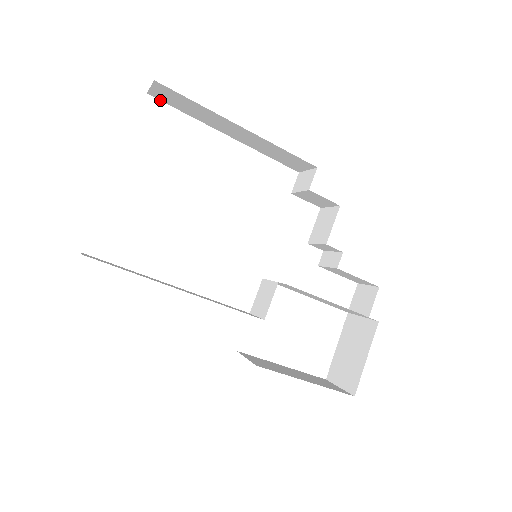
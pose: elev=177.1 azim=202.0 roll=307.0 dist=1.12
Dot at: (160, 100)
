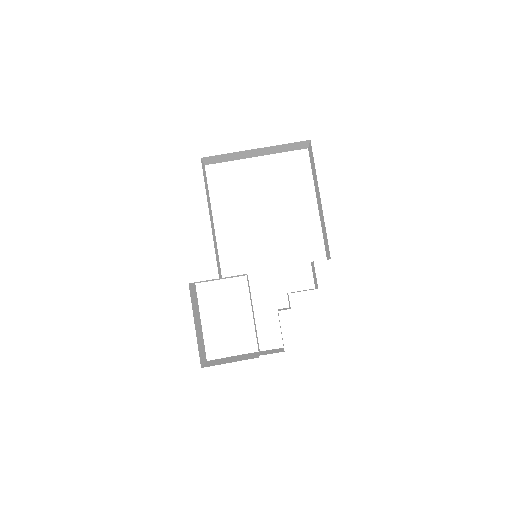
Dot at: occluded
